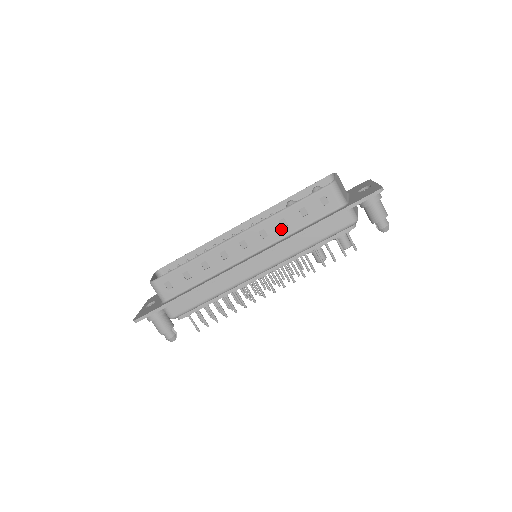
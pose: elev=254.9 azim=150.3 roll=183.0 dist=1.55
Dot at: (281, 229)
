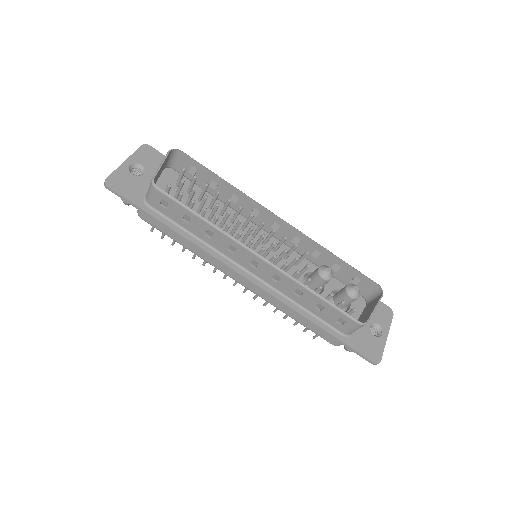
Dot at: (291, 292)
